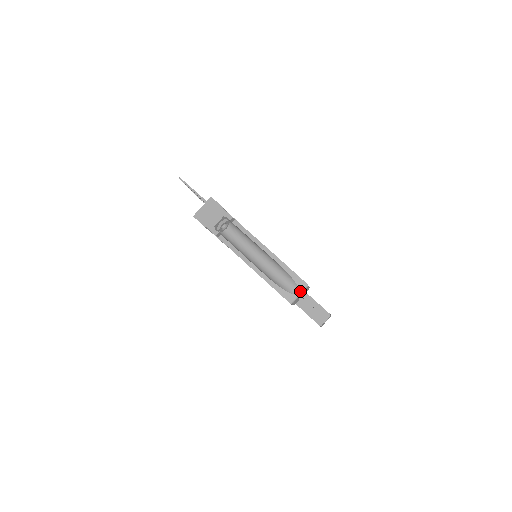
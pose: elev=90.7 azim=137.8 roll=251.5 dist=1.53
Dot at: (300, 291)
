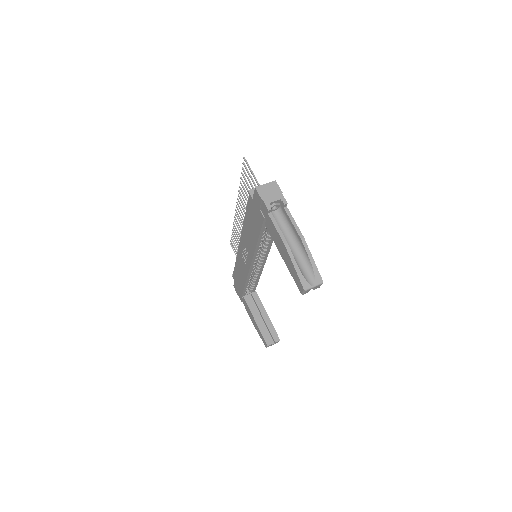
Dot at: (316, 284)
